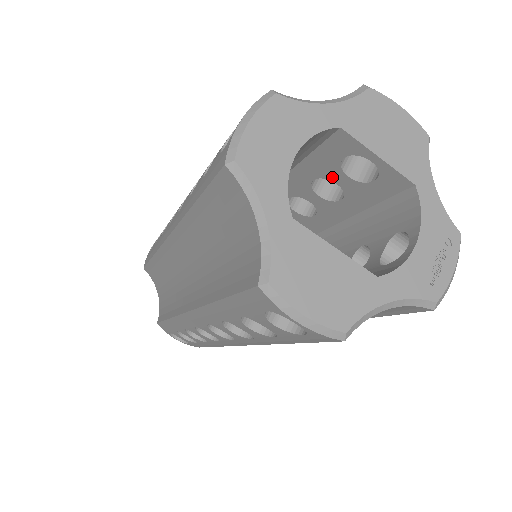
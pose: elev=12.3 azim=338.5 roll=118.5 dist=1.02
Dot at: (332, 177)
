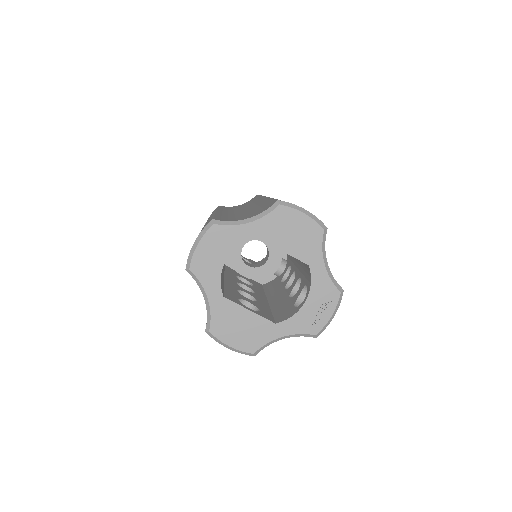
Dot at: occluded
